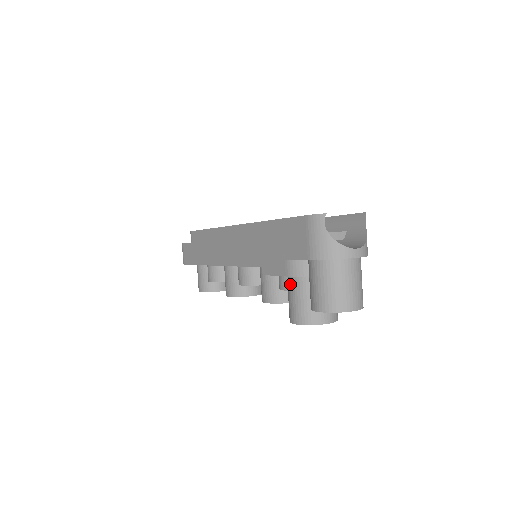
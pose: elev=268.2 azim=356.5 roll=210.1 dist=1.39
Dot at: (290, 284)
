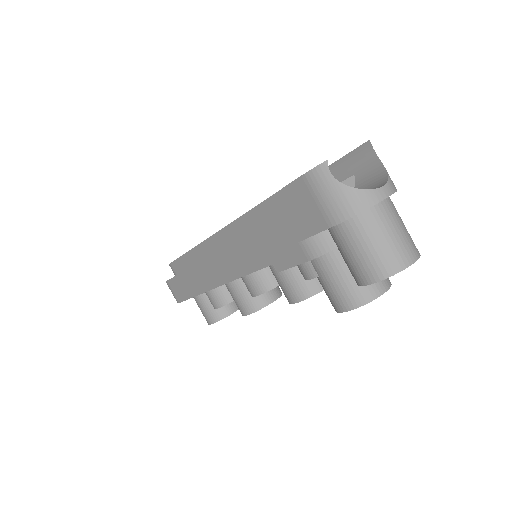
Dot at: (317, 268)
